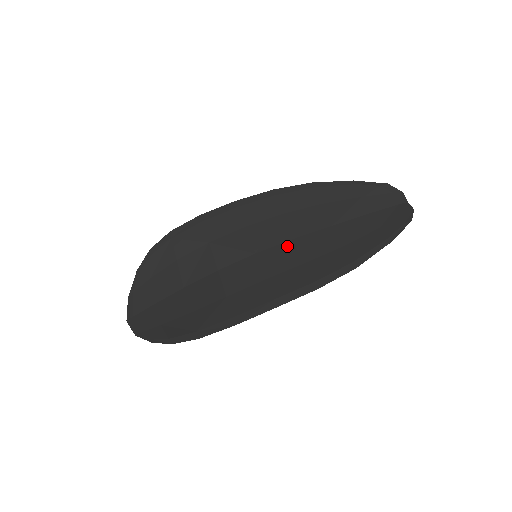
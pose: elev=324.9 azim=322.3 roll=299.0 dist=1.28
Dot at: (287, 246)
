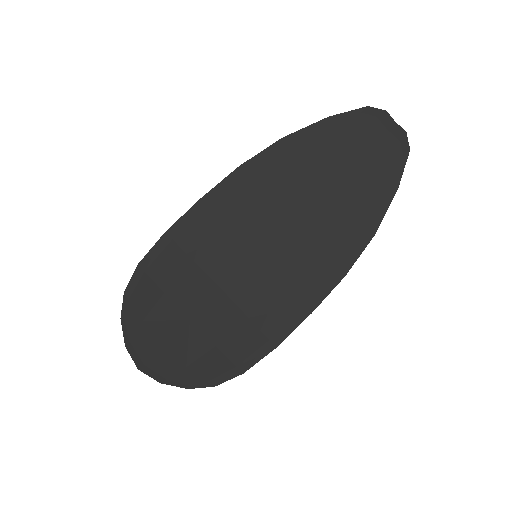
Dot at: (288, 234)
